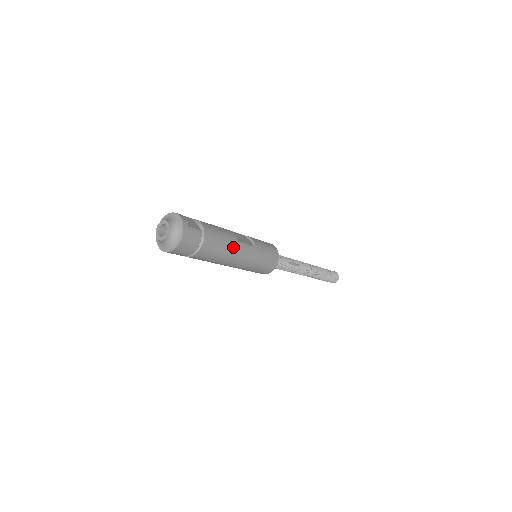
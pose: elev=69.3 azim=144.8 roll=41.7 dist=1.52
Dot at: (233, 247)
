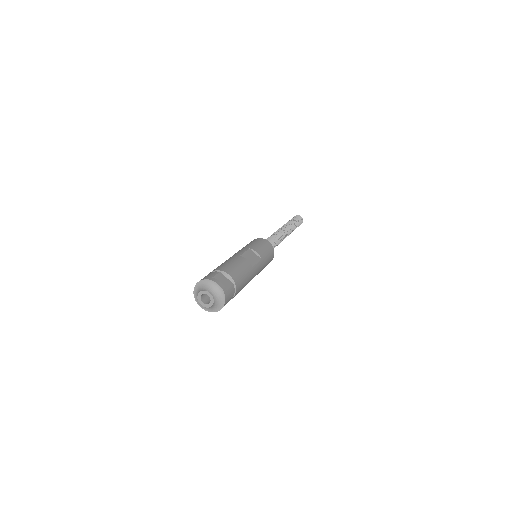
Dot at: (251, 275)
